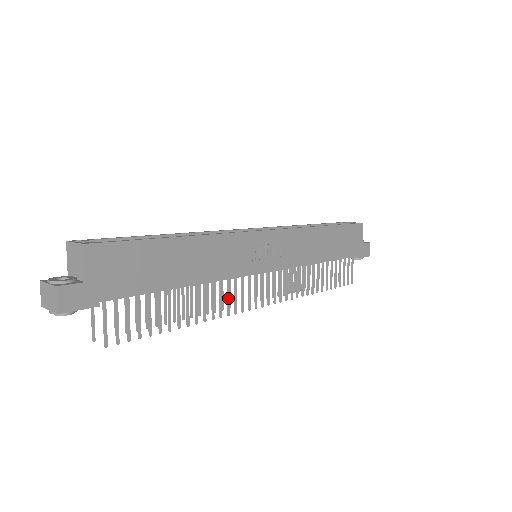
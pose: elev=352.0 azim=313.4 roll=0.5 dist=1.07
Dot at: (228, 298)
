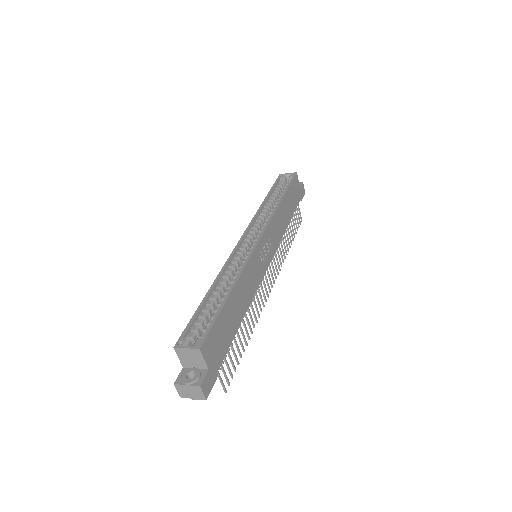
Dot at: (259, 302)
